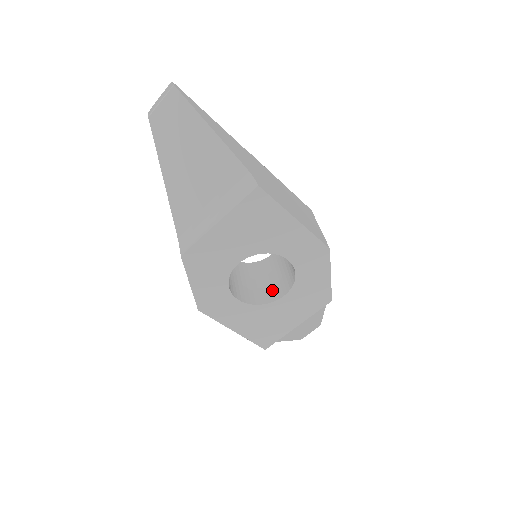
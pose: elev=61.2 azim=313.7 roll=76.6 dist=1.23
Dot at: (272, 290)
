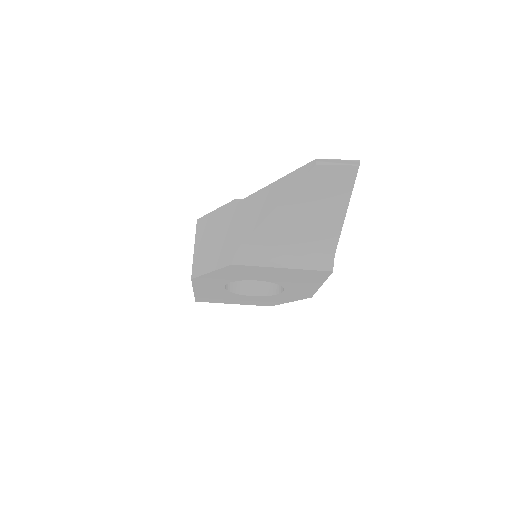
Dot at: (244, 282)
